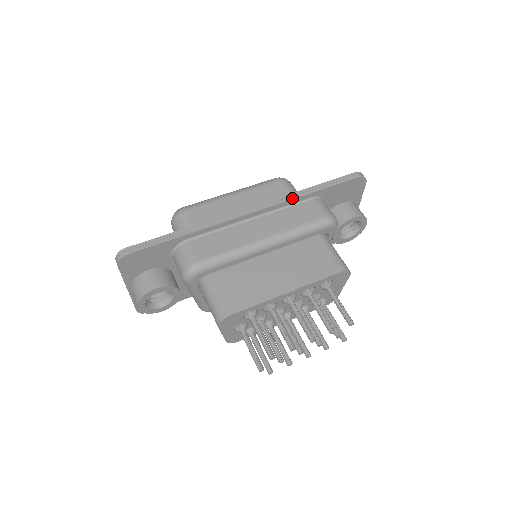
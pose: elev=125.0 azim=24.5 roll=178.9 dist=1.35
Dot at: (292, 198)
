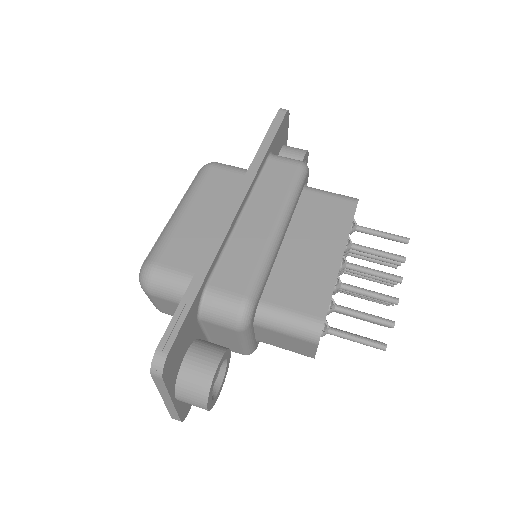
Dot at: (257, 167)
